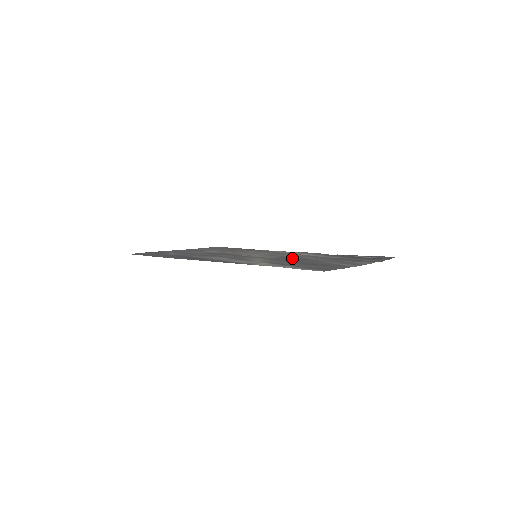
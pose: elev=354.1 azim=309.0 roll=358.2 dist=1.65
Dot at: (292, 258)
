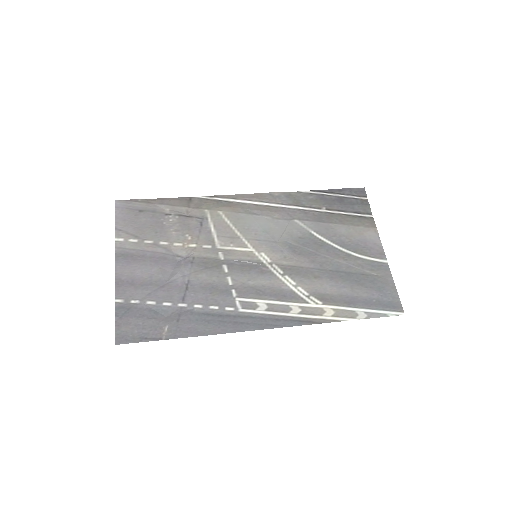
Dot at: (304, 251)
